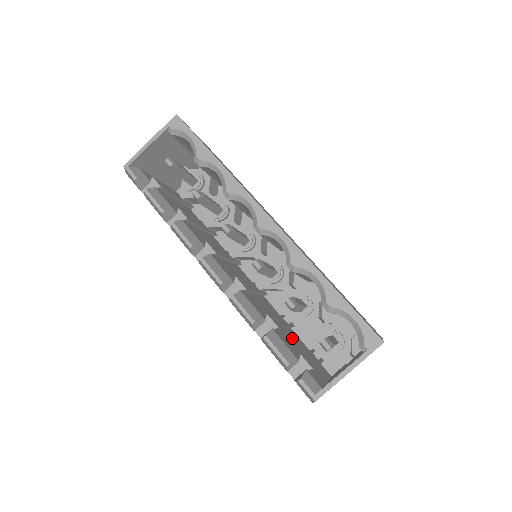
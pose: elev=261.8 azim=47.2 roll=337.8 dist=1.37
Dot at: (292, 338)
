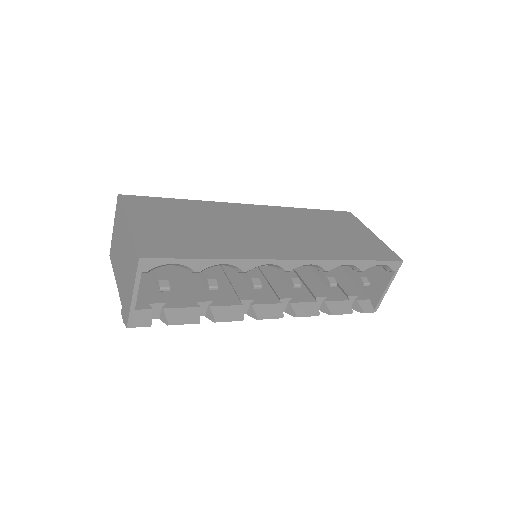
Dot at: (312, 274)
